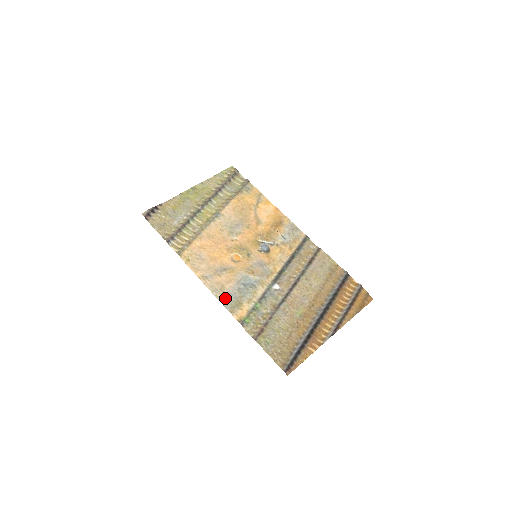
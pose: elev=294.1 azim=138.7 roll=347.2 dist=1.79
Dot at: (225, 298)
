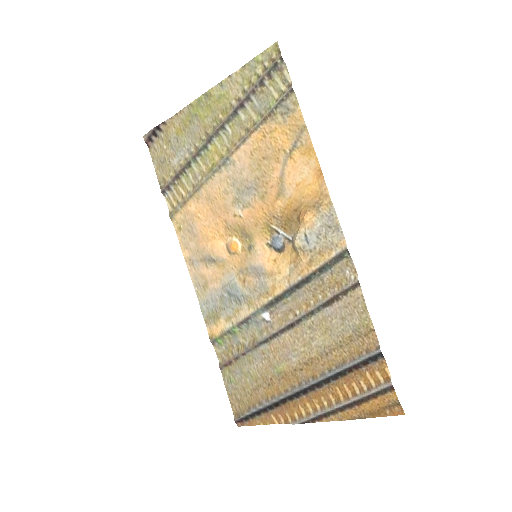
Dot at: (204, 301)
